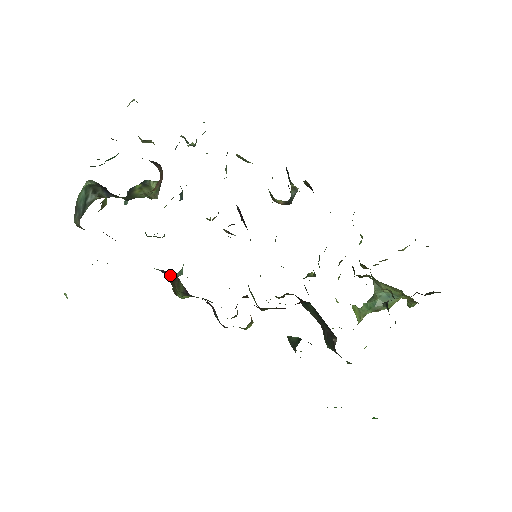
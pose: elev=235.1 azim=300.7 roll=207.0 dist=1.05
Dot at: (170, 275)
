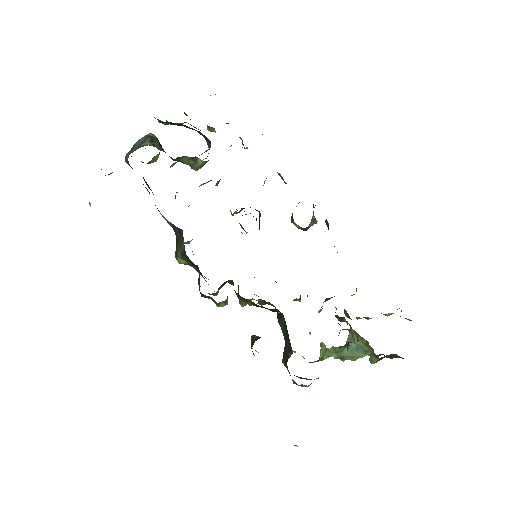
Dot at: (178, 232)
